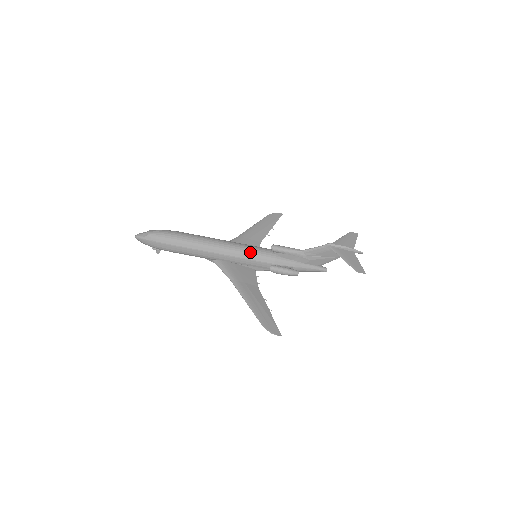
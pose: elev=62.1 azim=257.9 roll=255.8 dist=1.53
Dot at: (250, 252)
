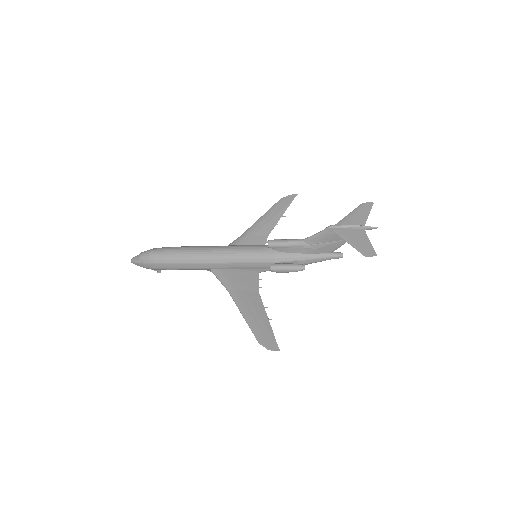
Dot at: (245, 254)
